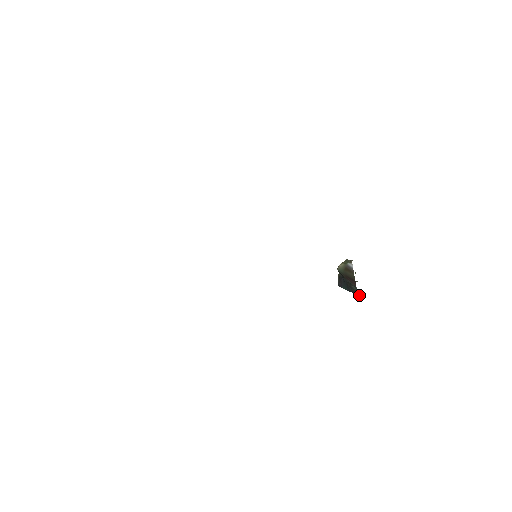
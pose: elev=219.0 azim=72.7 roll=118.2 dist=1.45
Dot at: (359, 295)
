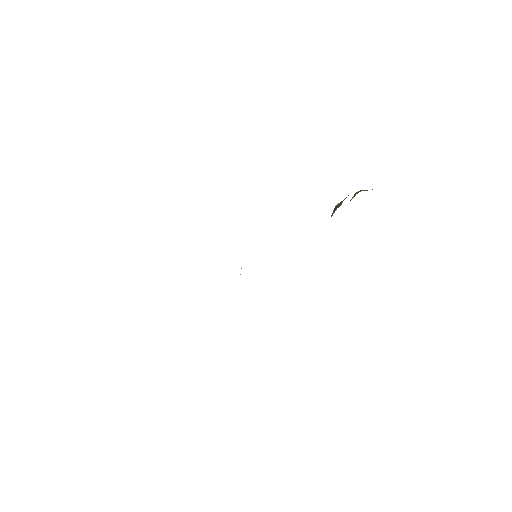
Dot at: occluded
